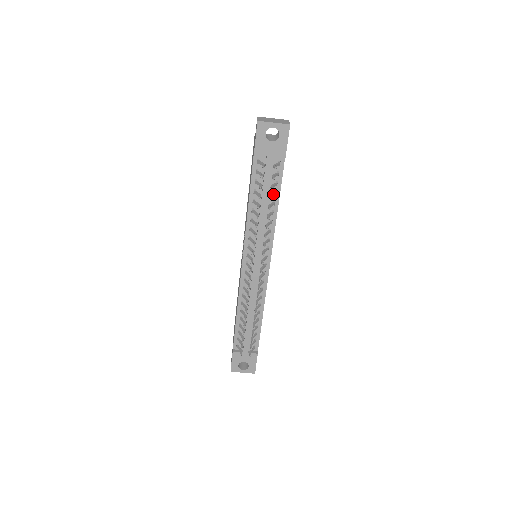
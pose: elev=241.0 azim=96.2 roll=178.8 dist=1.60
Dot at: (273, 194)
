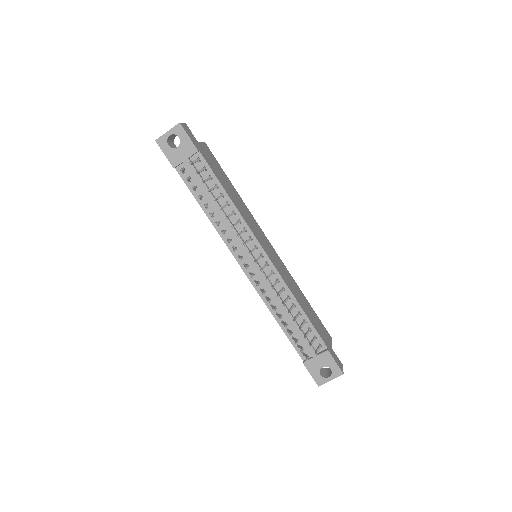
Dot at: (212, 187)
